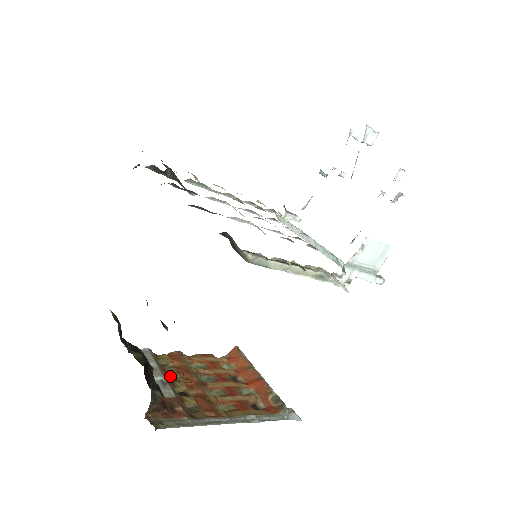
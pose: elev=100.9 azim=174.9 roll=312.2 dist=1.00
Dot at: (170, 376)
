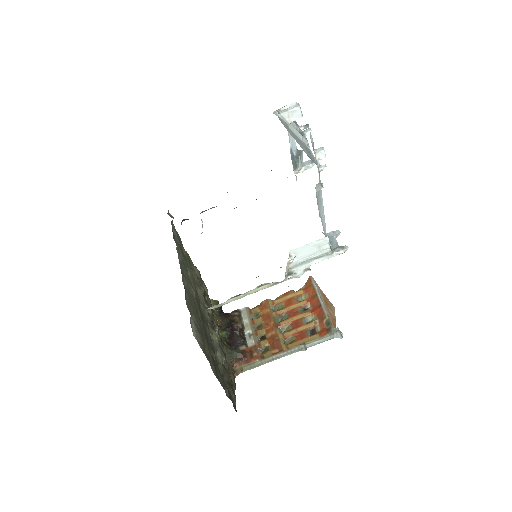
Dot at: (258, 325)
